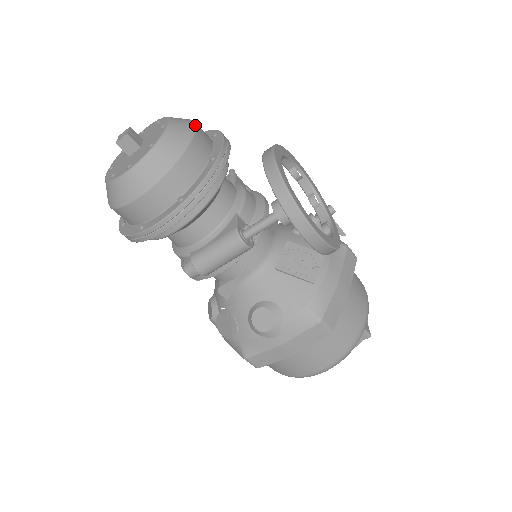
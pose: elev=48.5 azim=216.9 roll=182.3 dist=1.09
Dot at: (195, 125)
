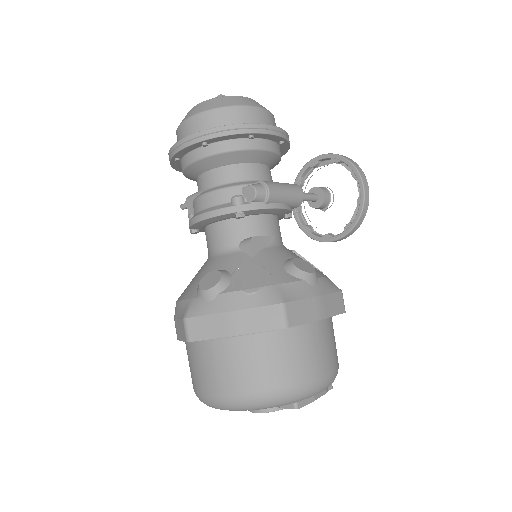
Dot at: occluded
